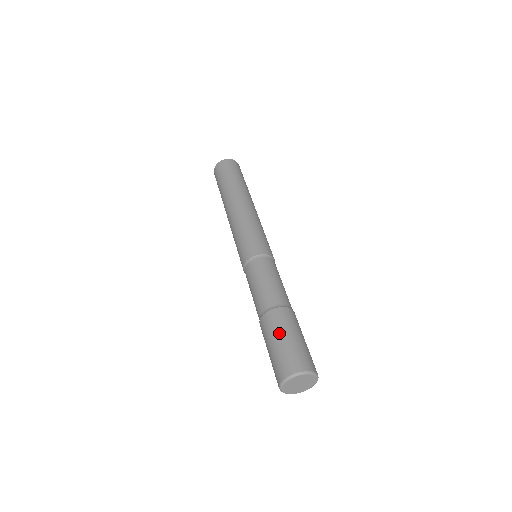
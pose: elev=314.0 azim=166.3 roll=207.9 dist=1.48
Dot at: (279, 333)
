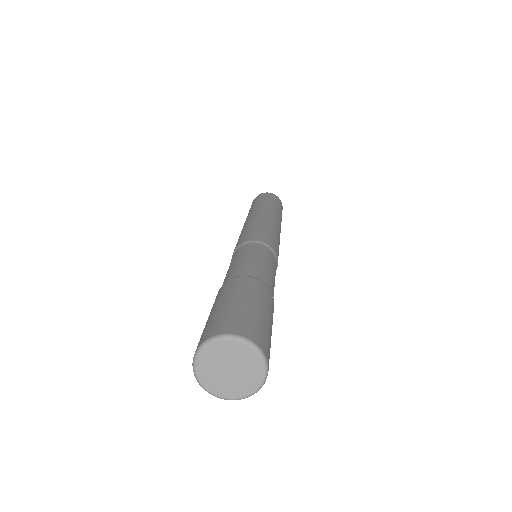
Dot at: (234, 295)
